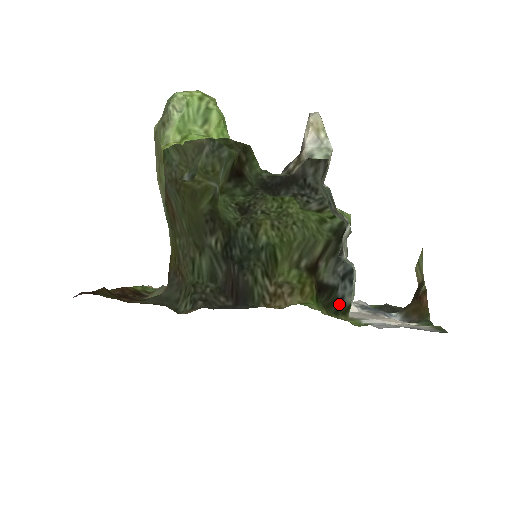
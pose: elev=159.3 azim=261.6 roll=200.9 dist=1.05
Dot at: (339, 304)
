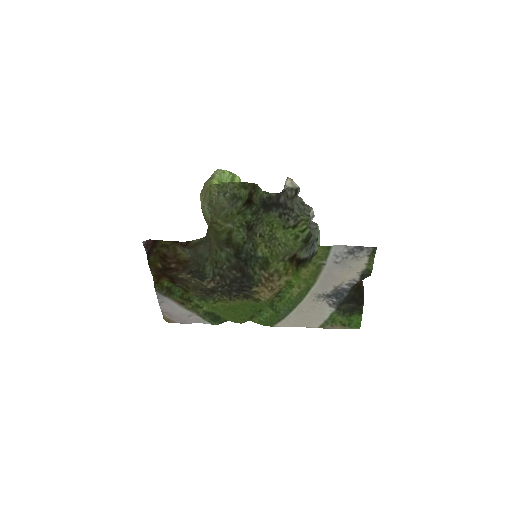
Dot at: (312, 256)
